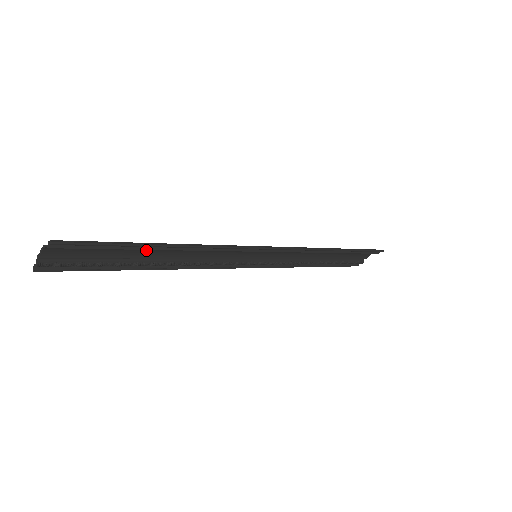
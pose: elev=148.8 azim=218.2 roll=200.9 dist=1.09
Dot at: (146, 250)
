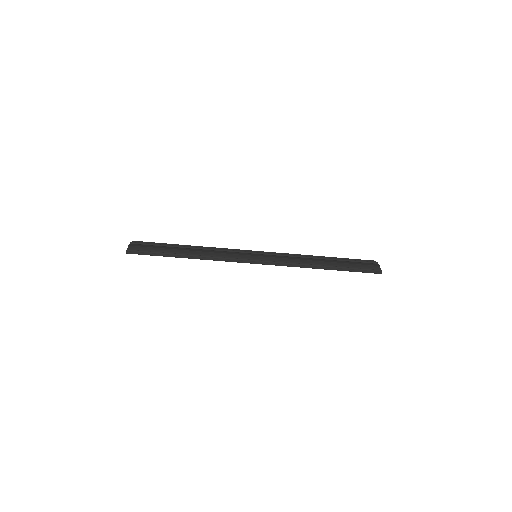
Dot at: (178, 250)
